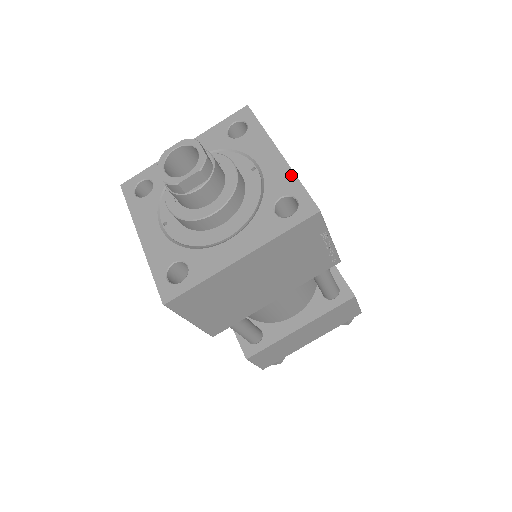
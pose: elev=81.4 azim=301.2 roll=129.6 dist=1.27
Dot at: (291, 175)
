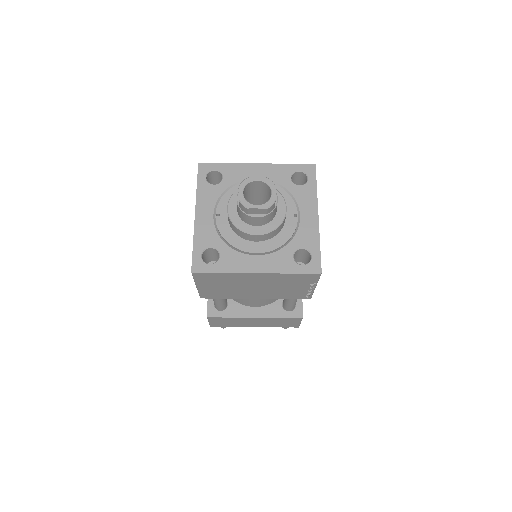
Dot at: (317, 237)
